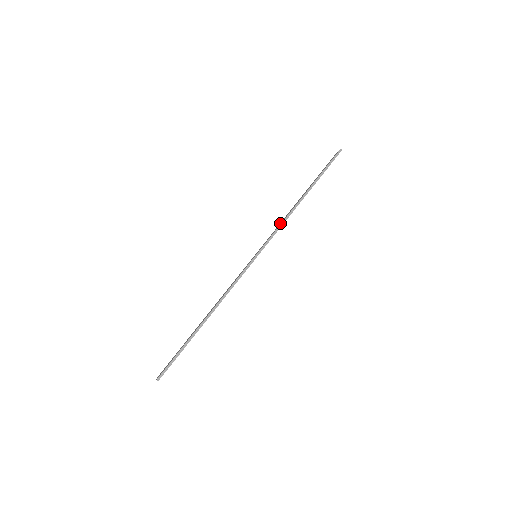
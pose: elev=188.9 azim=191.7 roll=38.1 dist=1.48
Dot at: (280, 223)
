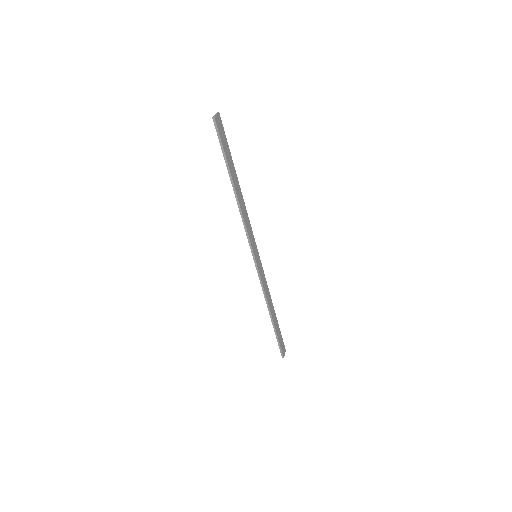
Dot at: occluded
